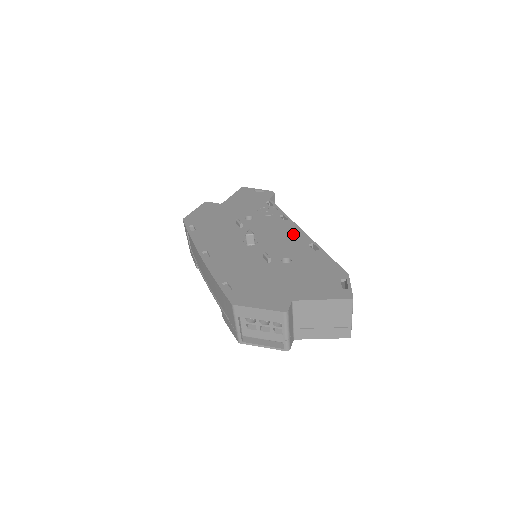
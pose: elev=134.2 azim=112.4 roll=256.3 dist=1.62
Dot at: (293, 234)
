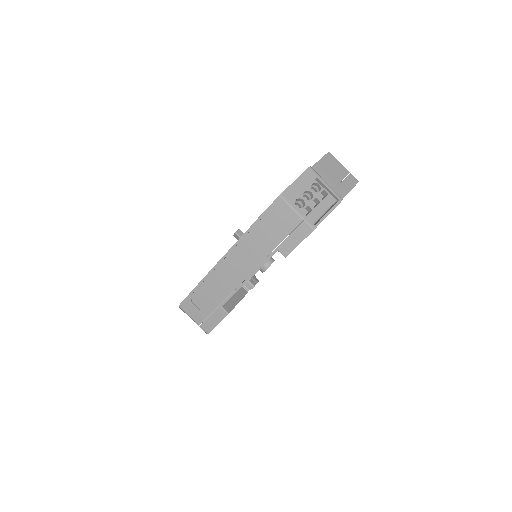
Dot at: occluded
